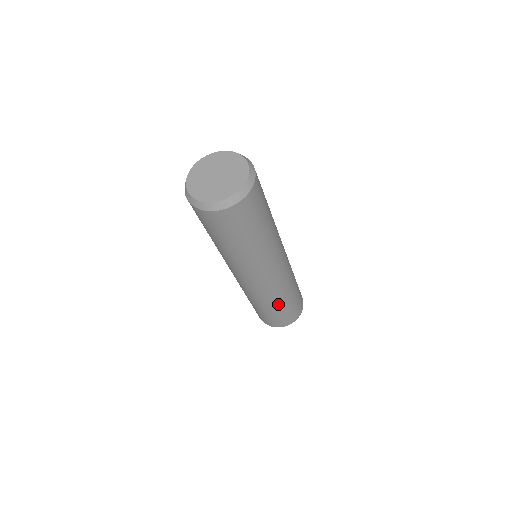
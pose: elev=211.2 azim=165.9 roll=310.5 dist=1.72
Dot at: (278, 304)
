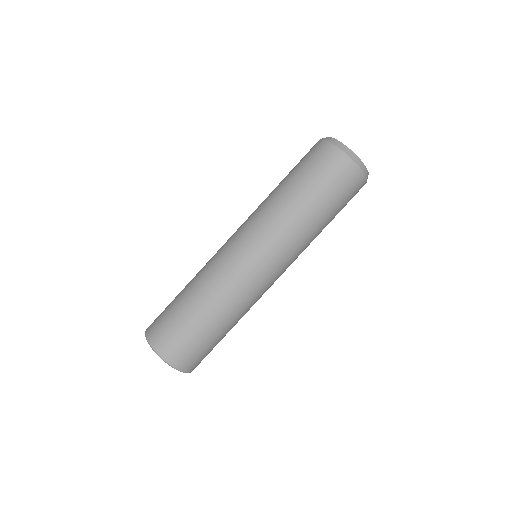
Dot at: (225, 320)
